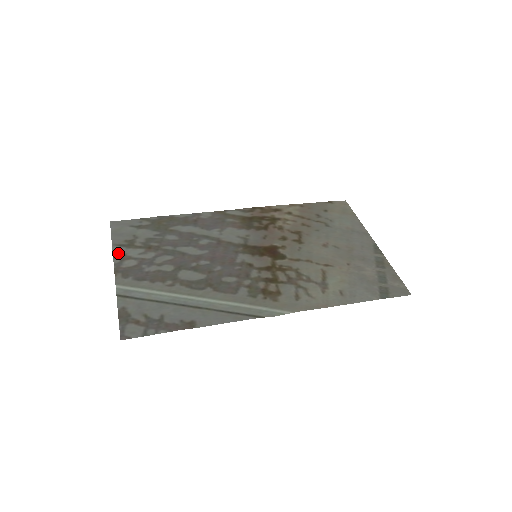
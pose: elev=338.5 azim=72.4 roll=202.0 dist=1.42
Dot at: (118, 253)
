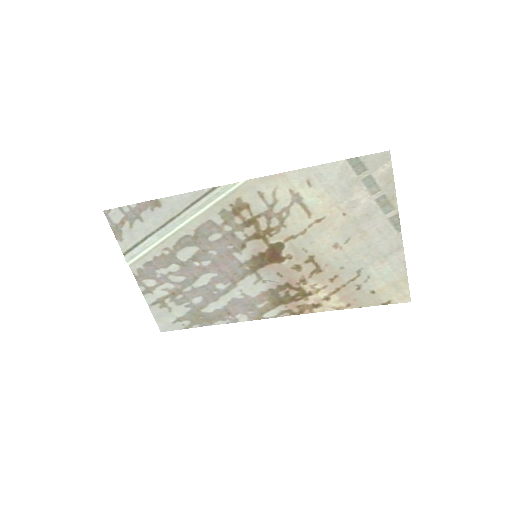
Dot at: (148, 296)
